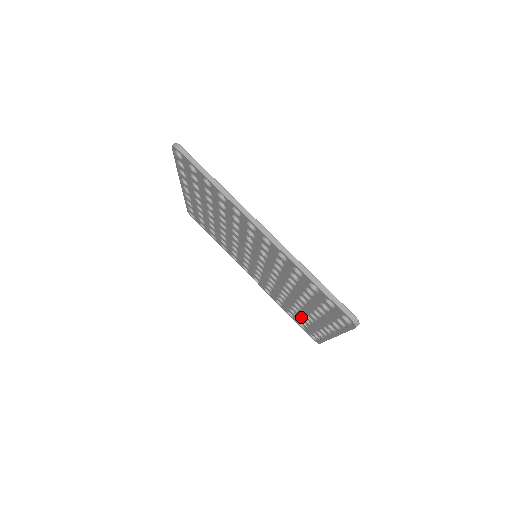
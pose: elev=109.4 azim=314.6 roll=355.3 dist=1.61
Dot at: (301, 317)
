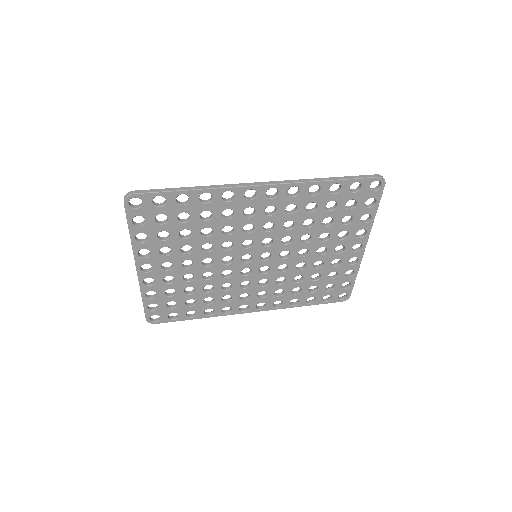
Dot at: (324, 280)
